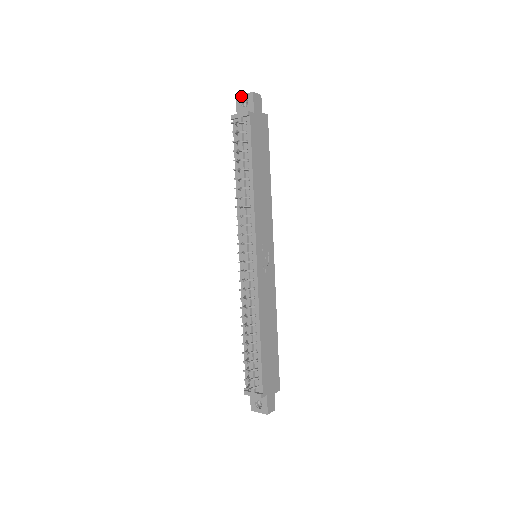
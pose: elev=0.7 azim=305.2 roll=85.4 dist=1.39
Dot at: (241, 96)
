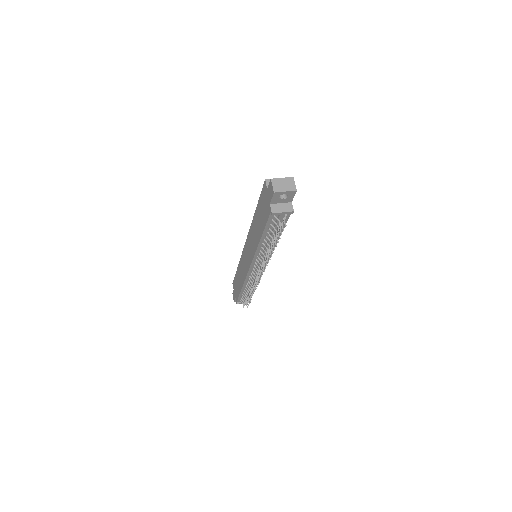
Dot at: (281, 193)
